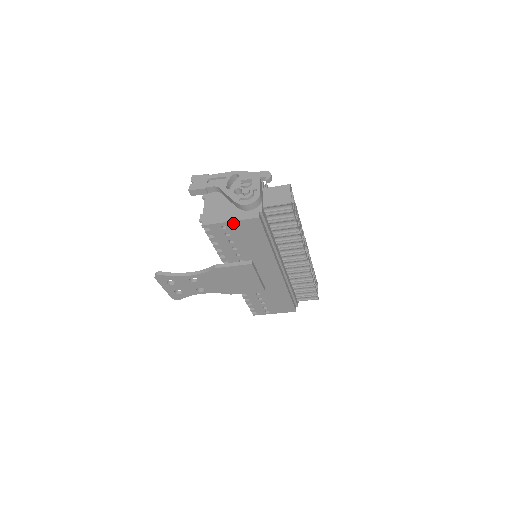
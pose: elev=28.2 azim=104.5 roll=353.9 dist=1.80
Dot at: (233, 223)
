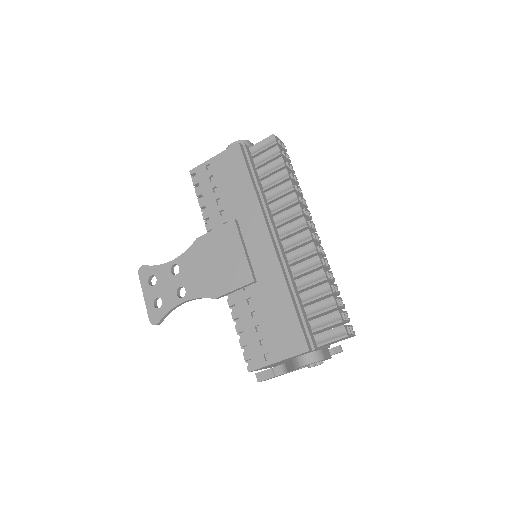
Dot at: (216, 159)
